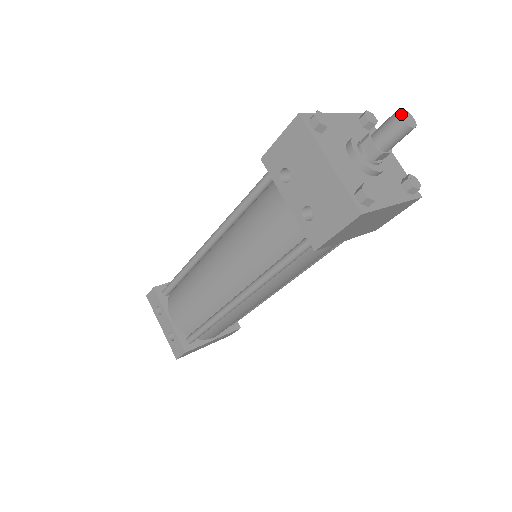
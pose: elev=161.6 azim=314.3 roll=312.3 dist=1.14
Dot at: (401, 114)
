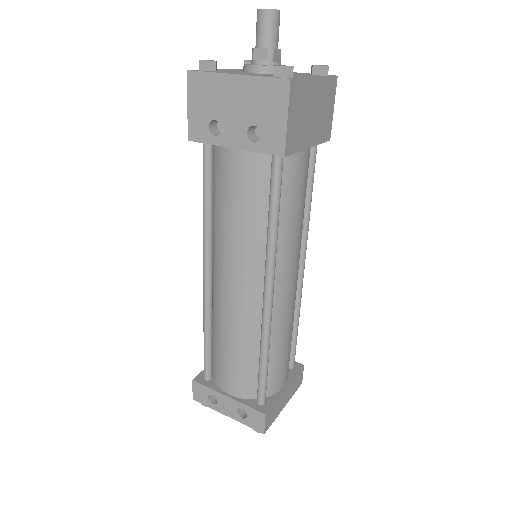
Dot at: (261, 9)
